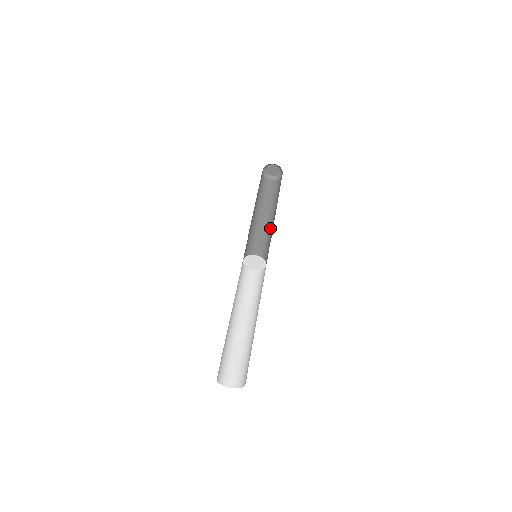
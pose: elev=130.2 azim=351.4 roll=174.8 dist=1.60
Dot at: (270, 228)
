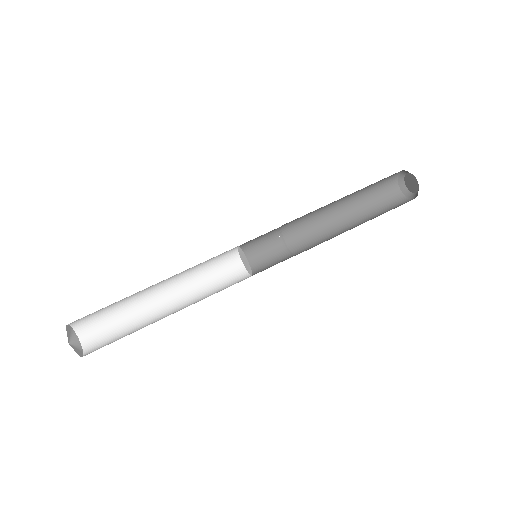
Dot at: occluded
